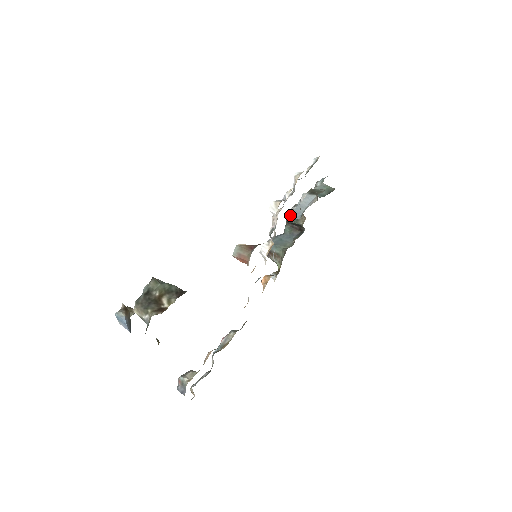
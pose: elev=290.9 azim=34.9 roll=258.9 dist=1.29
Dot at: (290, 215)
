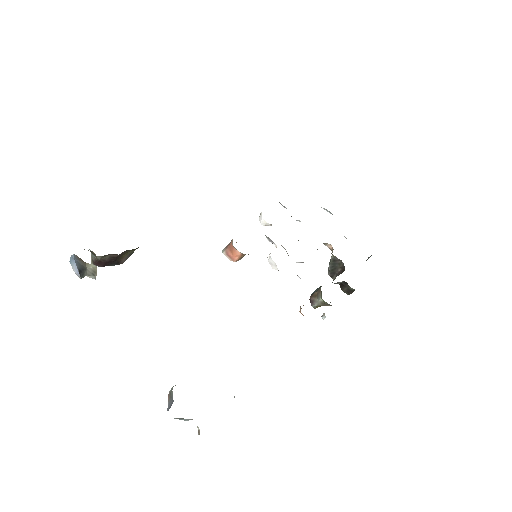
Dot at: occluded
